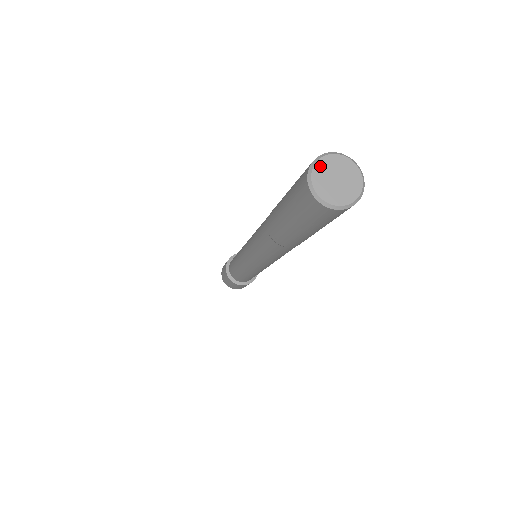
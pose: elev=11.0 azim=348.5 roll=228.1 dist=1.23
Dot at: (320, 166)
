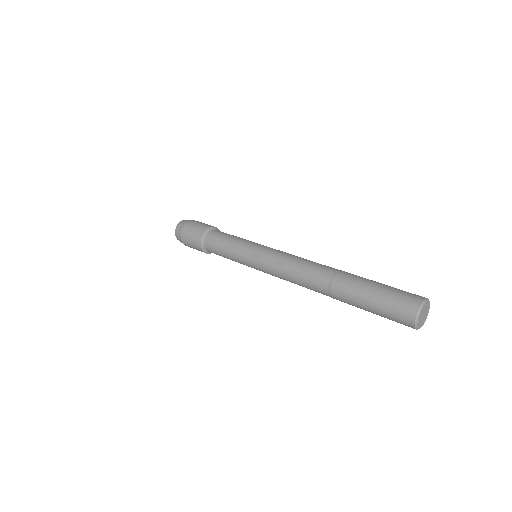
Dot at: (425, 305)
